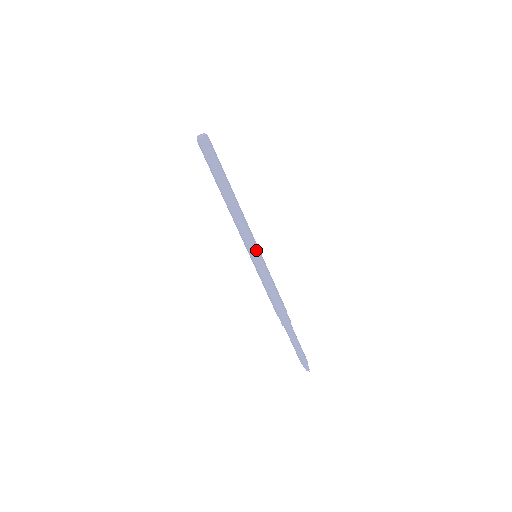
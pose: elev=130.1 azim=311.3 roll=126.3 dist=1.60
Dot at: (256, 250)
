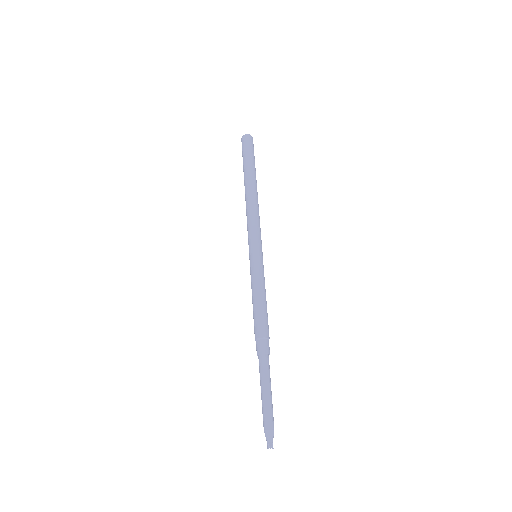
Dot at: (256, 245)
